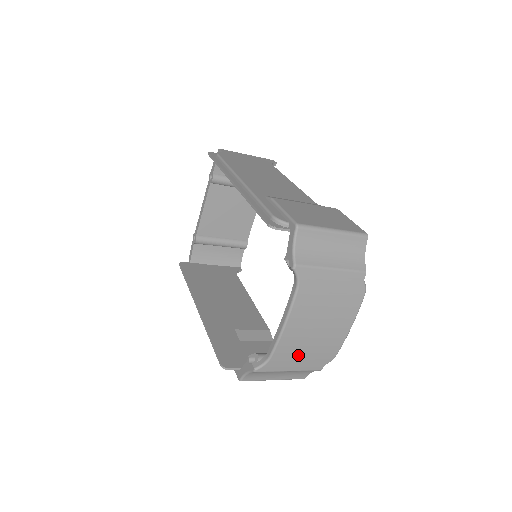
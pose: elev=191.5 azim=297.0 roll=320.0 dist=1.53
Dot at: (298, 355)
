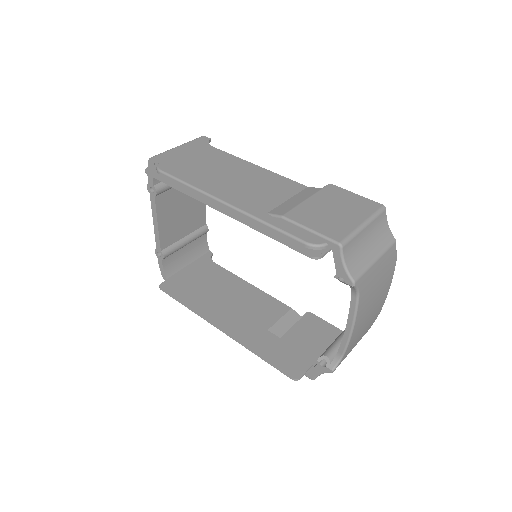
Dot at: (359, 336)
